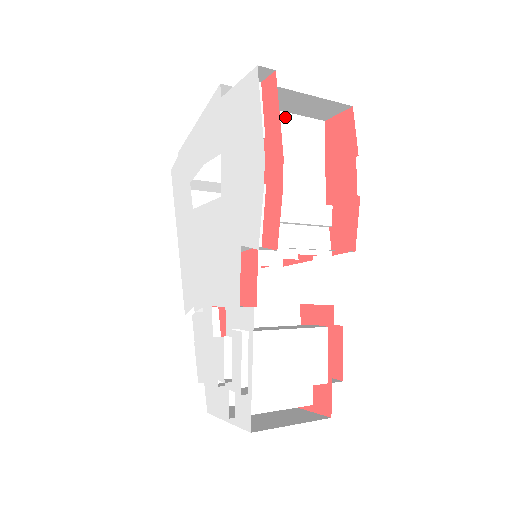
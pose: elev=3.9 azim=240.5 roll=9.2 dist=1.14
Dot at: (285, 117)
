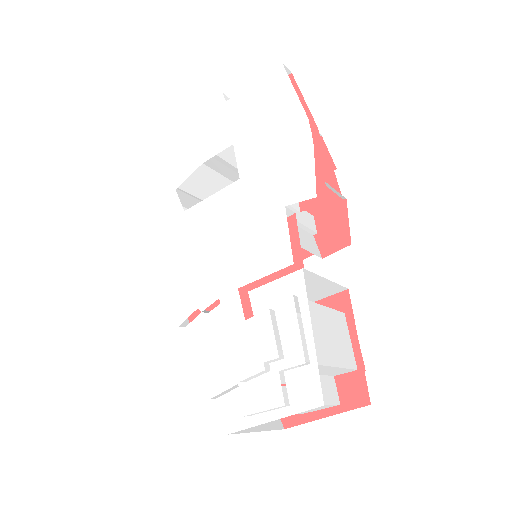
Dot at: occluded
